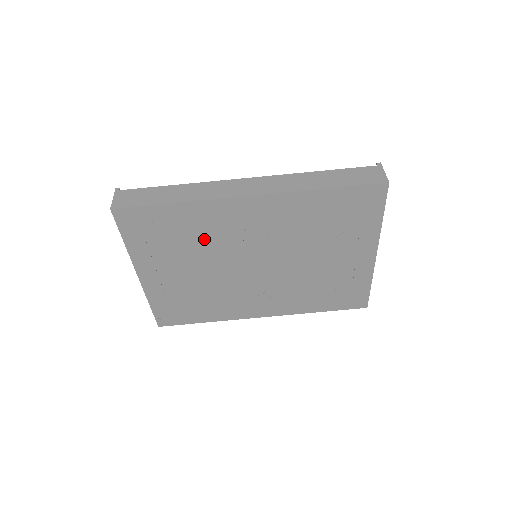
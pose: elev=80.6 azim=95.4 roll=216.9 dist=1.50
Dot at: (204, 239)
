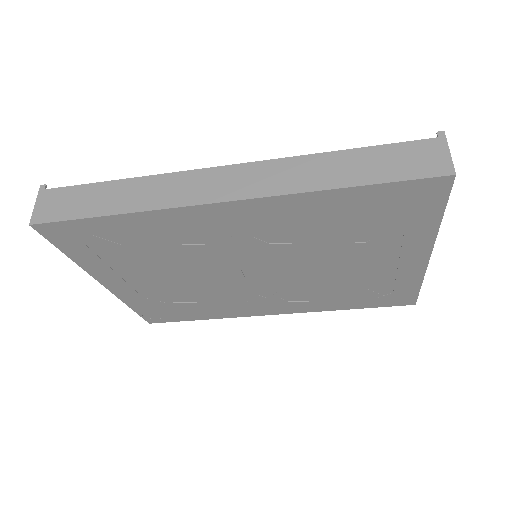
Dot at: (174, 249)
